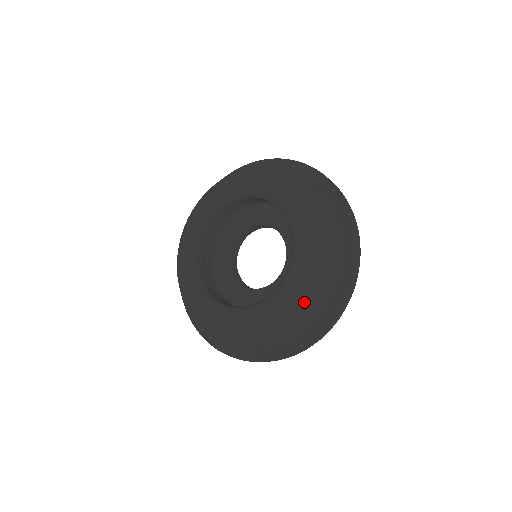
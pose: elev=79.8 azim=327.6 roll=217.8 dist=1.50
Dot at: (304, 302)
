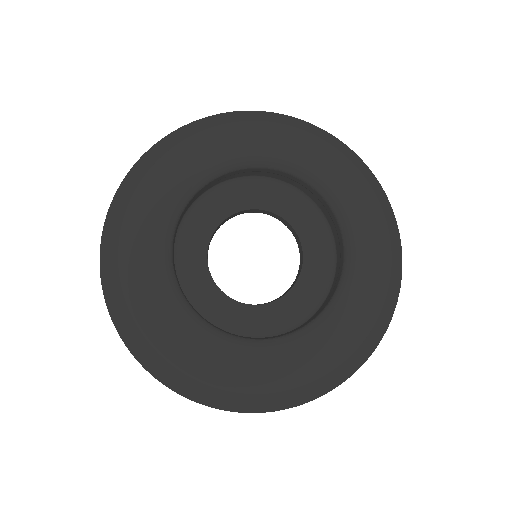
Dot at: (295, 379)
